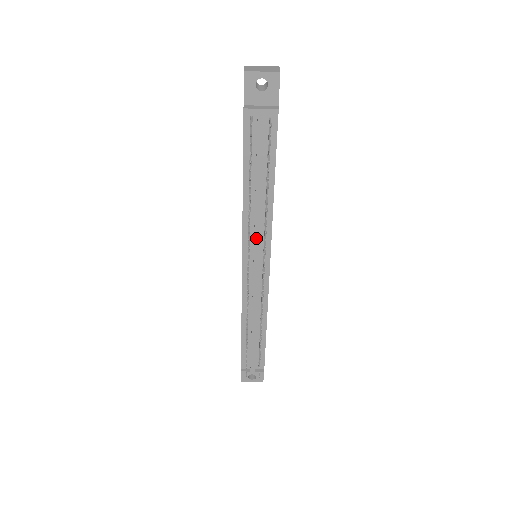
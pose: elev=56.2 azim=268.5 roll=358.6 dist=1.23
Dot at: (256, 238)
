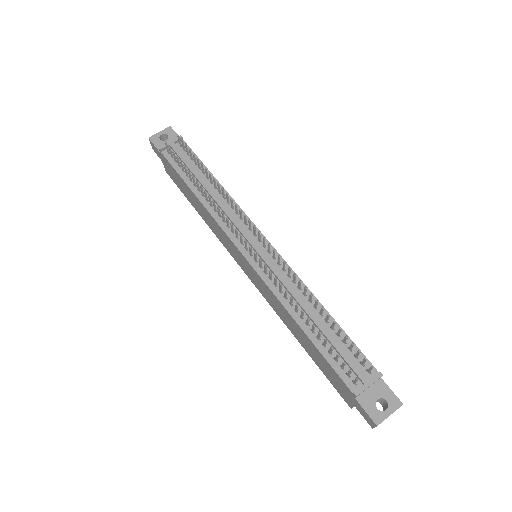
Dot at: (233, 220)
